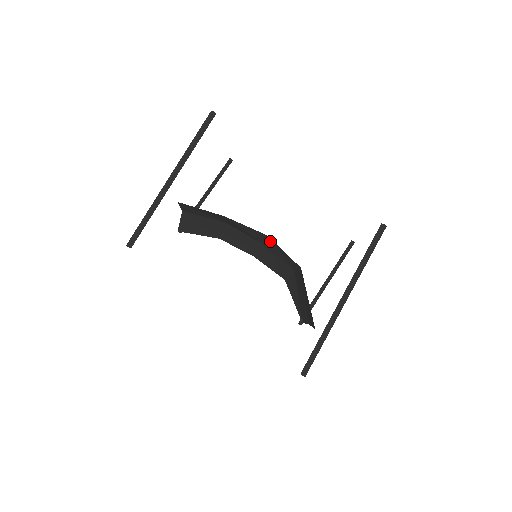
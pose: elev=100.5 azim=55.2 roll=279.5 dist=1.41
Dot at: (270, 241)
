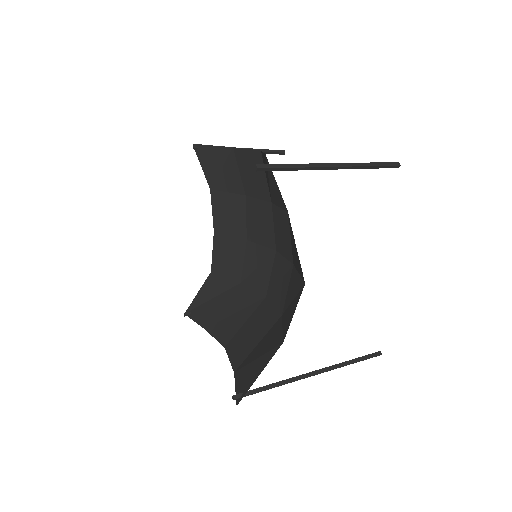
Dot at: (267, 253)
